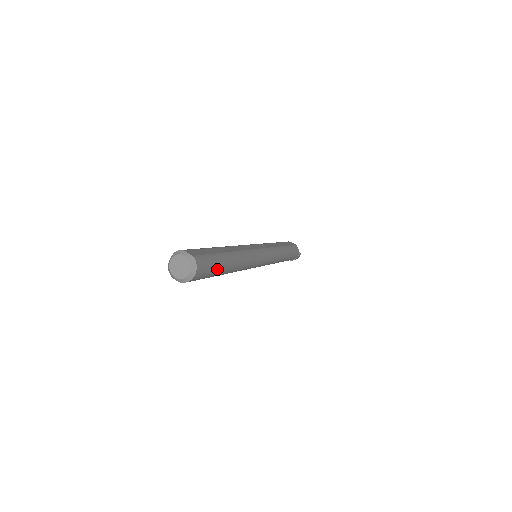
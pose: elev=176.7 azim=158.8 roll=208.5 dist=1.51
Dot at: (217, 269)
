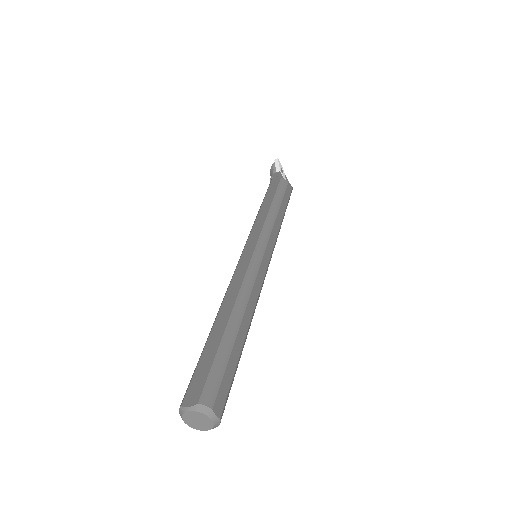
Dot at: occluded
